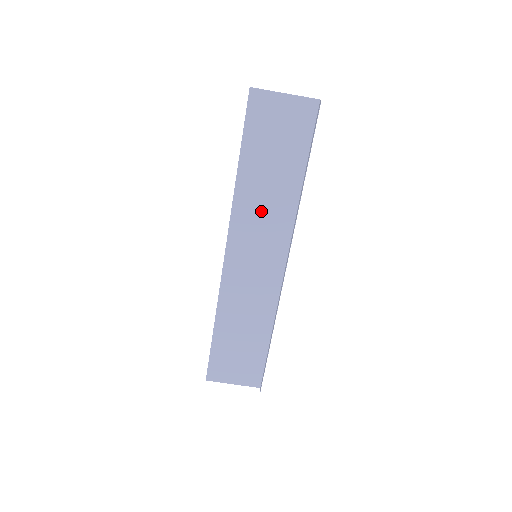
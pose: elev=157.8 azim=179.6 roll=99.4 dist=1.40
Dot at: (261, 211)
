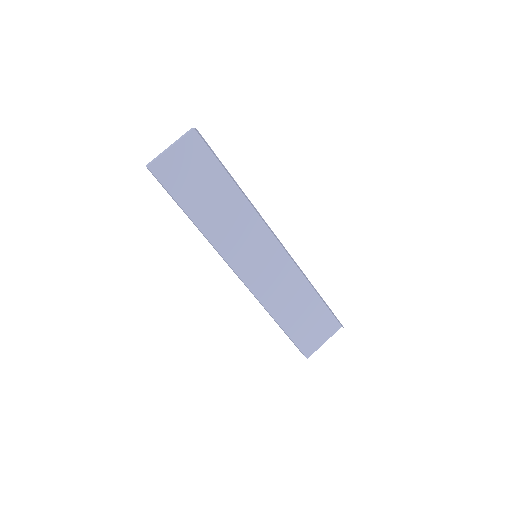
Dot at: (231, 228)
